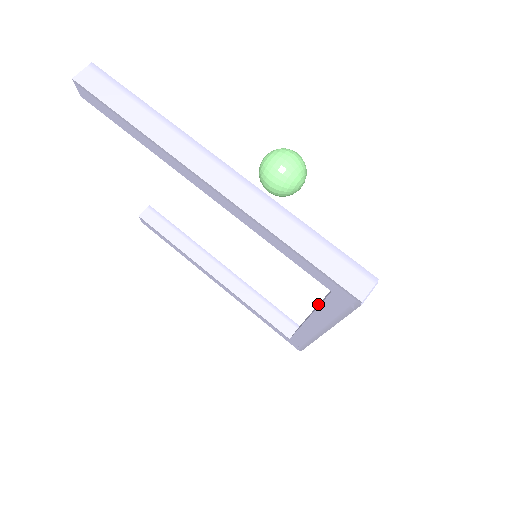
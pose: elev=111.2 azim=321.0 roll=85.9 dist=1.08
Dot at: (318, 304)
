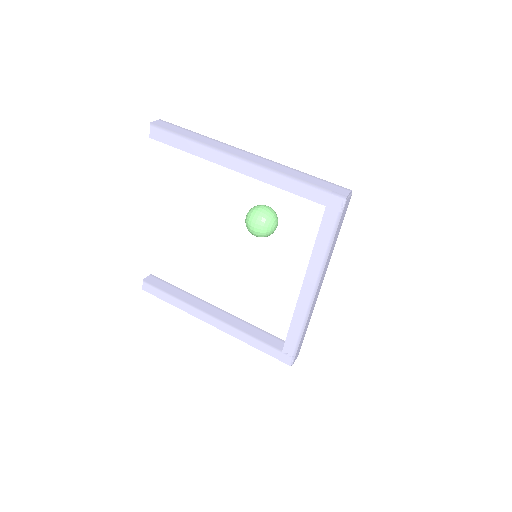
Dot at: occluded
